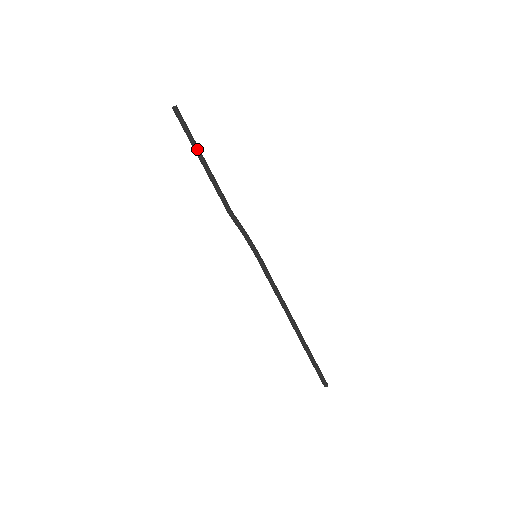
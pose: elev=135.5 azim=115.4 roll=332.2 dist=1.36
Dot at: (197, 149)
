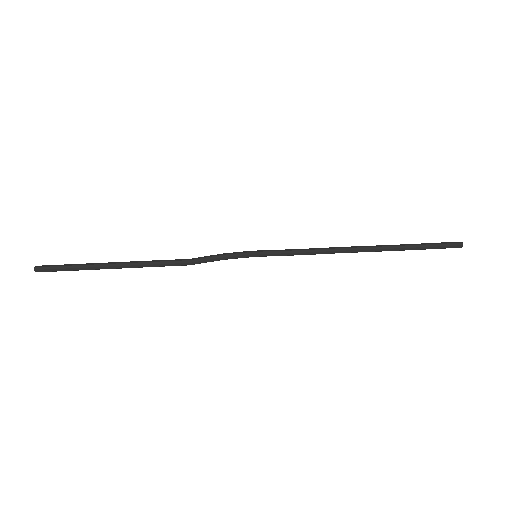
Dot at: (95, 266)
